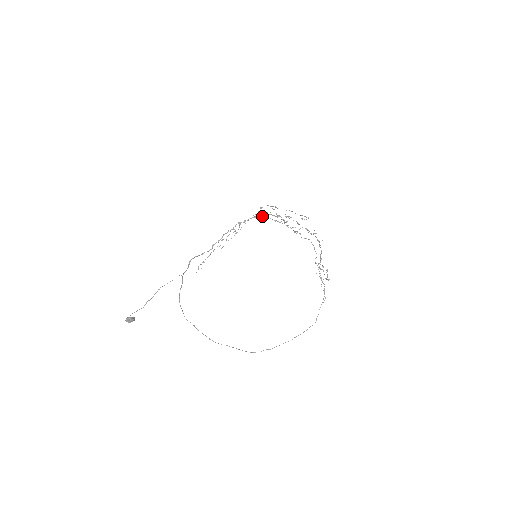
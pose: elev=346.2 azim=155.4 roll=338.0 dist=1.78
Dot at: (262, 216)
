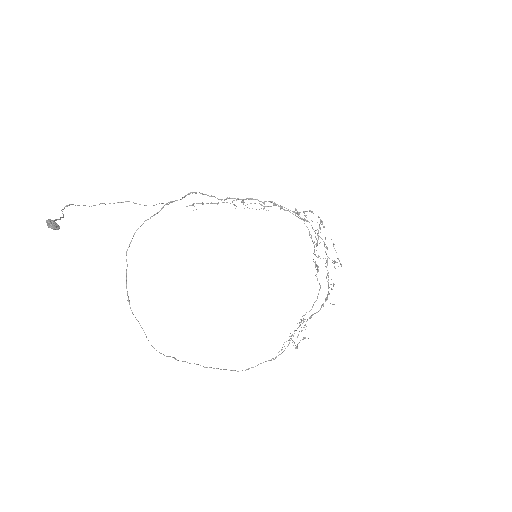
Dot at: occluded
